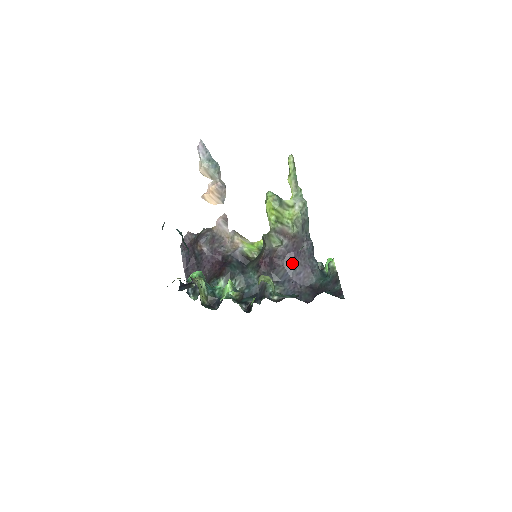
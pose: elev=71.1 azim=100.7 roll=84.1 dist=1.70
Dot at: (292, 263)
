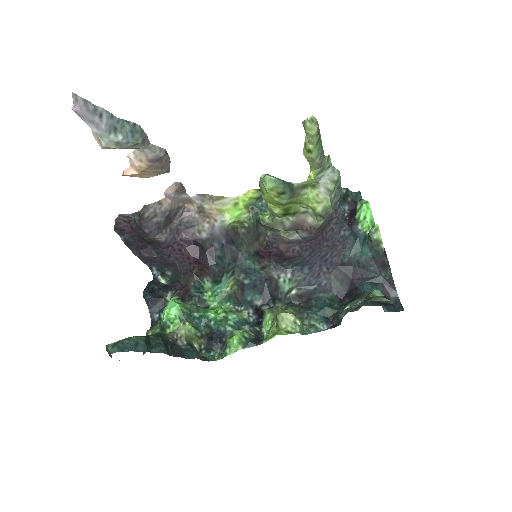
Dot at: (314, 250)
